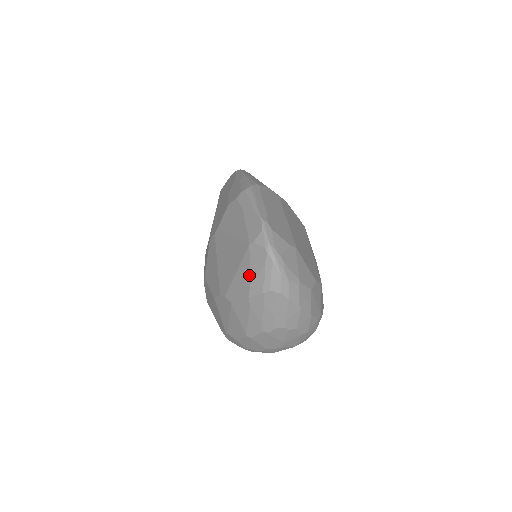
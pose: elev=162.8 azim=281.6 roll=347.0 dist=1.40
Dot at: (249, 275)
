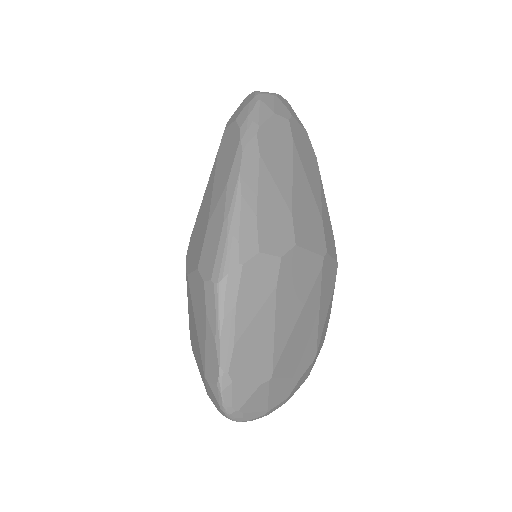
Dot at: (206, 389)
